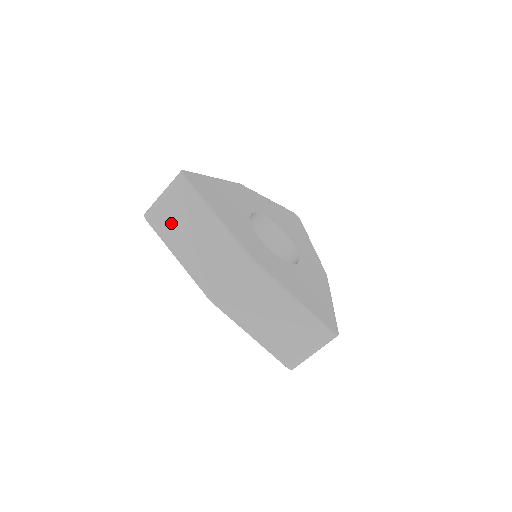
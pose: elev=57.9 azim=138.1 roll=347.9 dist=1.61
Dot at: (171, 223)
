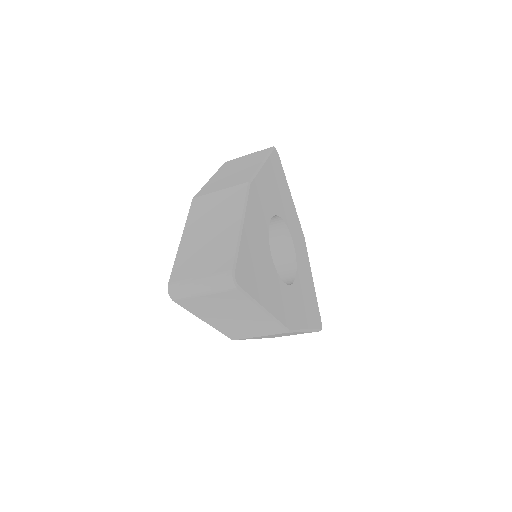
Dot at: (207, 307)
